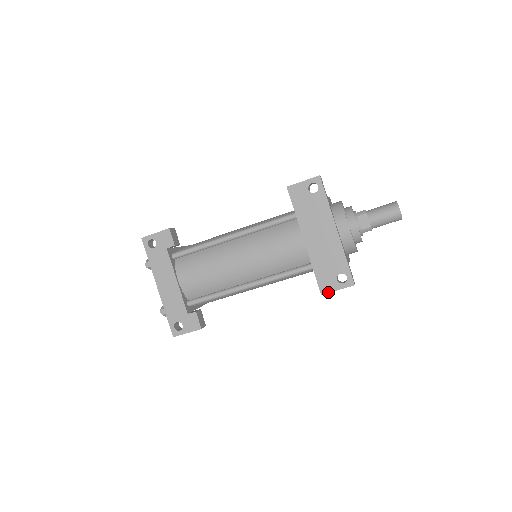
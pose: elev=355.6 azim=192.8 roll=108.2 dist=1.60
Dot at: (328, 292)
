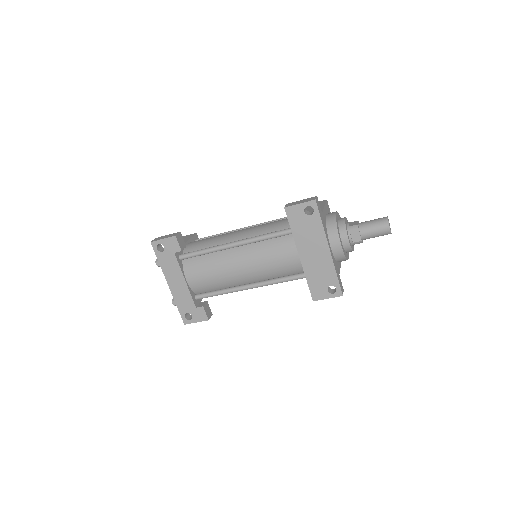
Dot at: occluded
